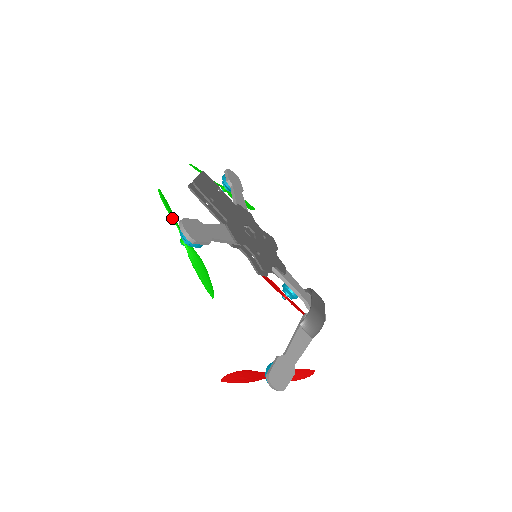
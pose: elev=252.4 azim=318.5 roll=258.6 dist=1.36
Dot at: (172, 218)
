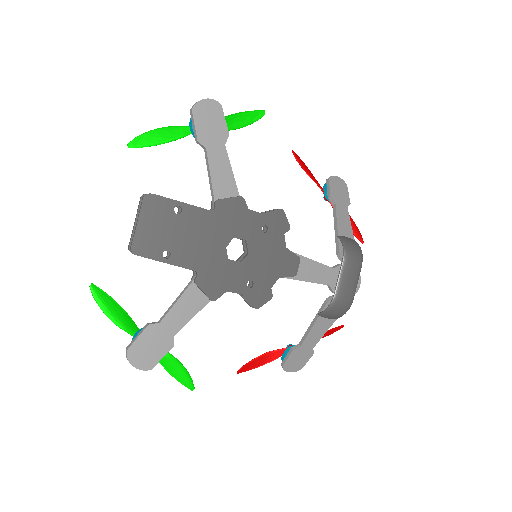
Dot at: occluded
